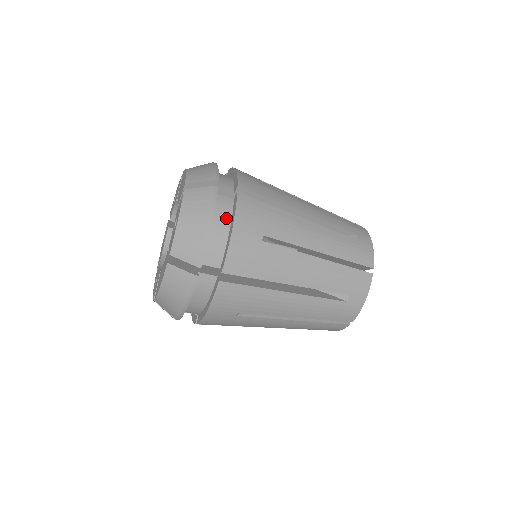
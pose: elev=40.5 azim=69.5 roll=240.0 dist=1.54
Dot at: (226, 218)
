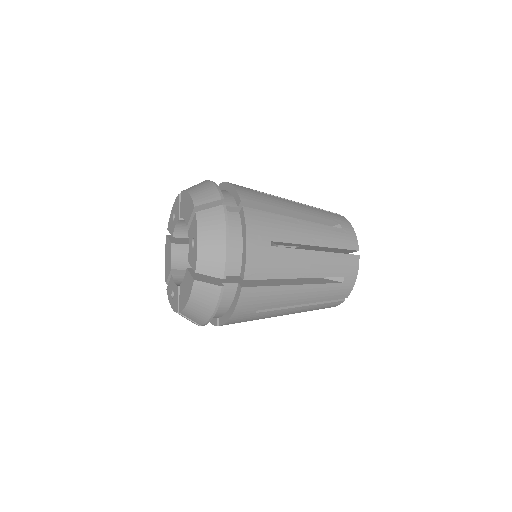
Dot at: (237, 232)
